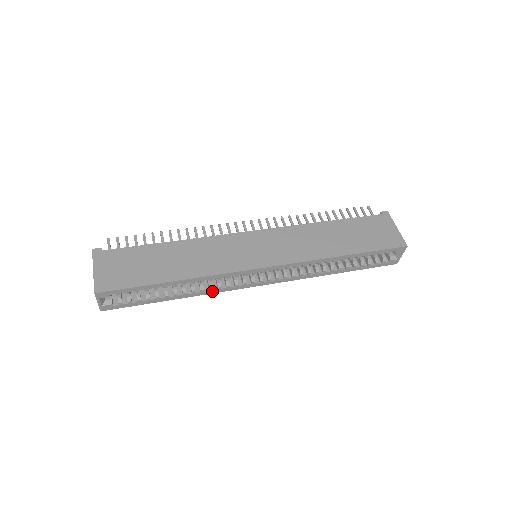
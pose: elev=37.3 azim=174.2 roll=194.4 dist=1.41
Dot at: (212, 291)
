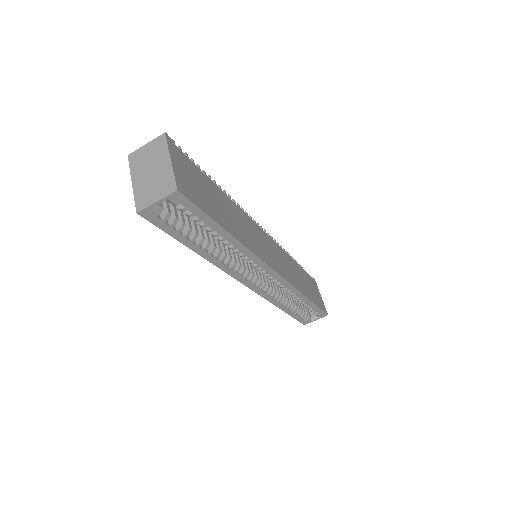
Dot at: (224, 266)
